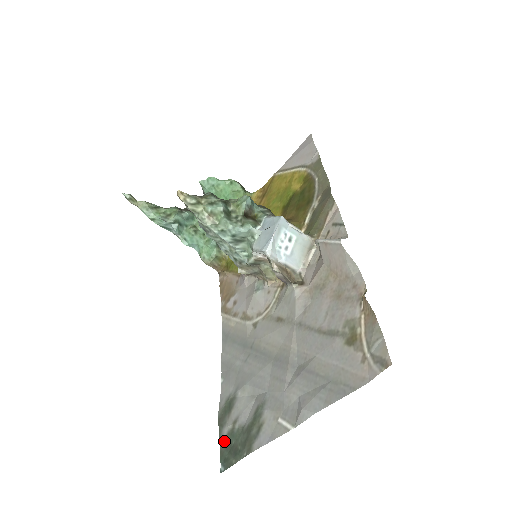
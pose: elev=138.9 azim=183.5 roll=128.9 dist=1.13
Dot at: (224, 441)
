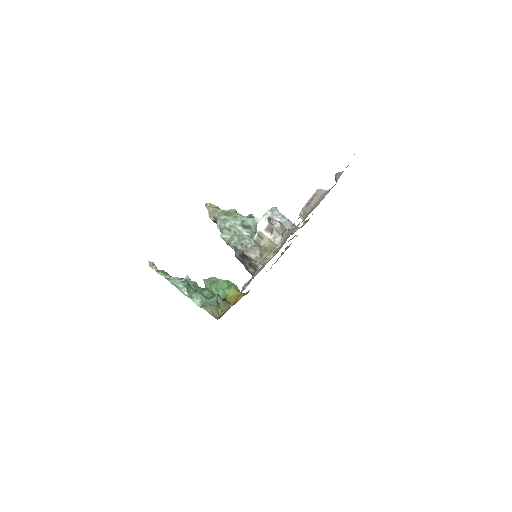
Dot at: occluded
